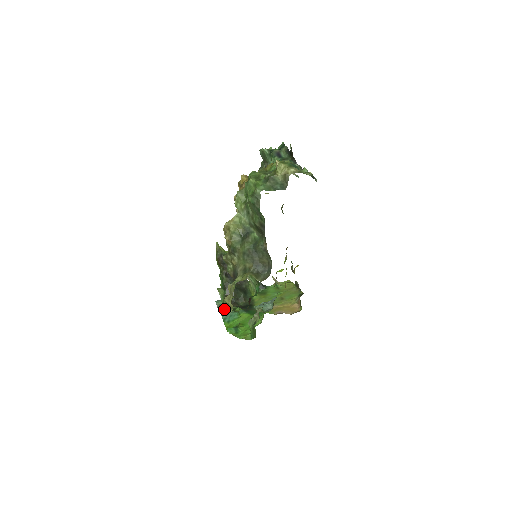
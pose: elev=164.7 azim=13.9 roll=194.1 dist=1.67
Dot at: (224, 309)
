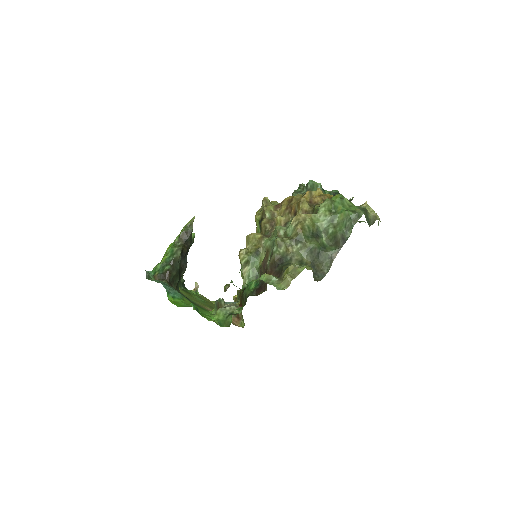
Dot at: occluded
